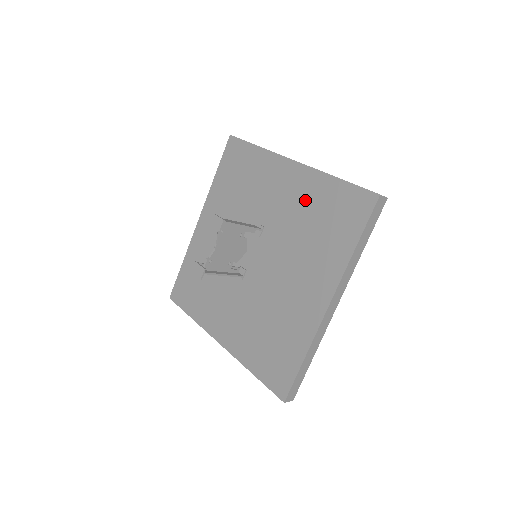
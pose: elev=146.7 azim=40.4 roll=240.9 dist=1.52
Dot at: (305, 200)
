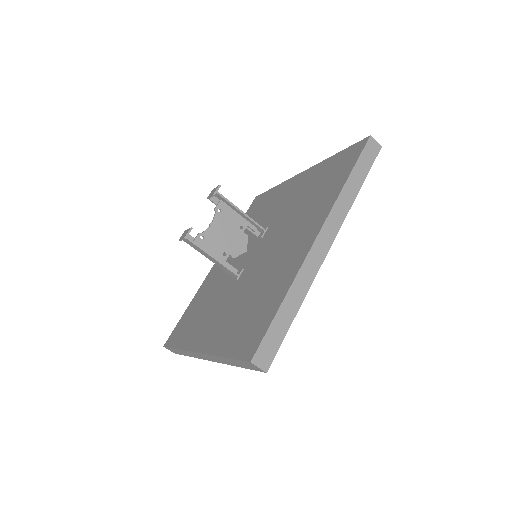
Dot at: (306, 186)
